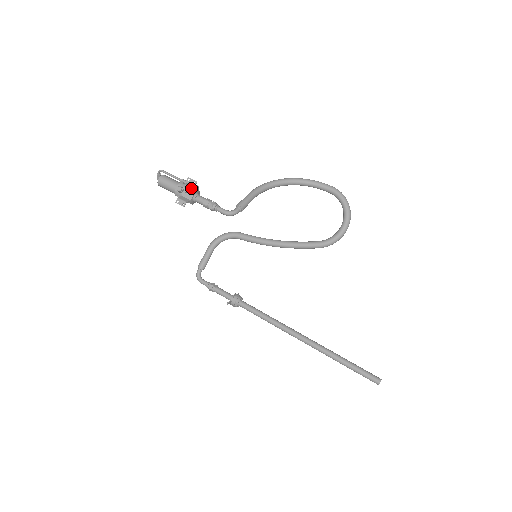
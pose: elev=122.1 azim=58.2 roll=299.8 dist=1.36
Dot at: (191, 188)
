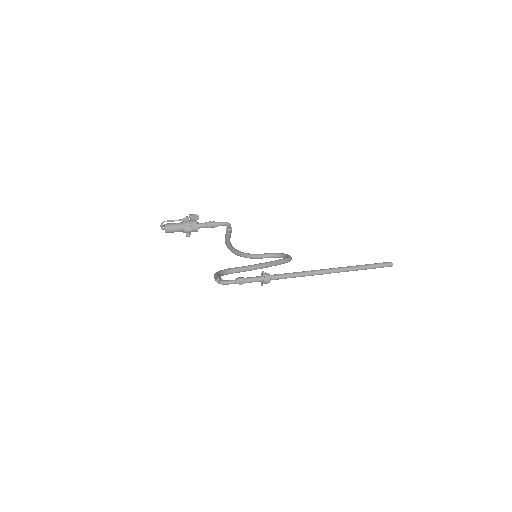
Dot at: occluded
